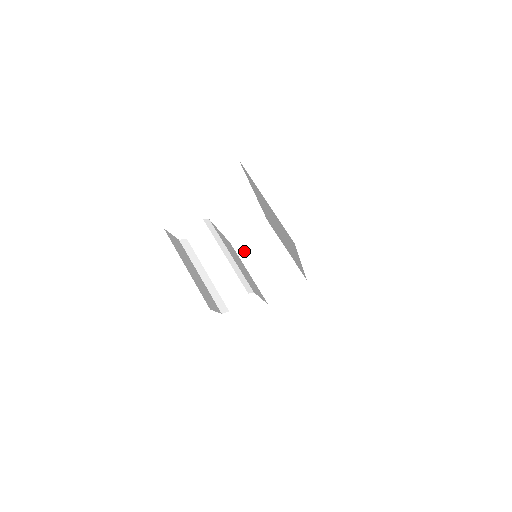
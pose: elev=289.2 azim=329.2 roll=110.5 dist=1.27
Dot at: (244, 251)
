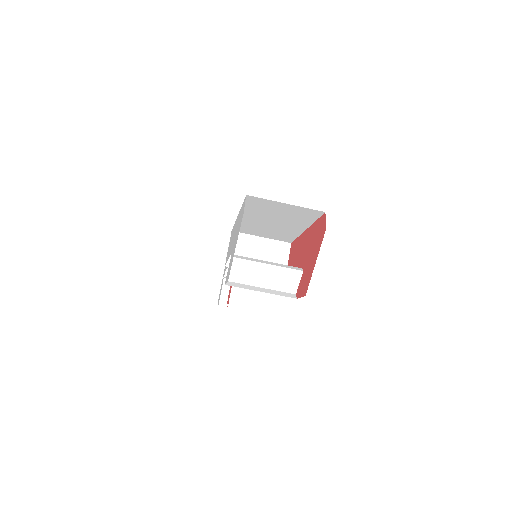
Dot at: occluded
